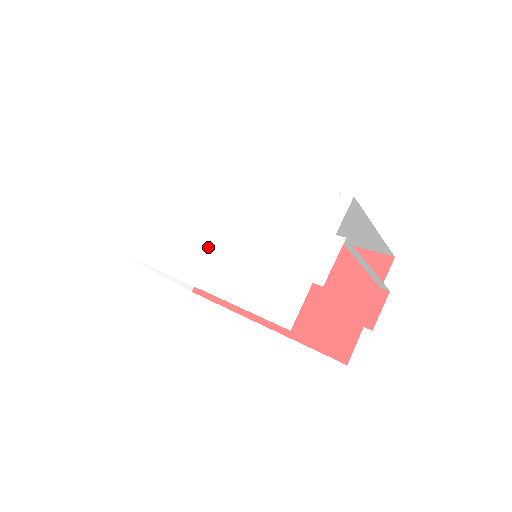
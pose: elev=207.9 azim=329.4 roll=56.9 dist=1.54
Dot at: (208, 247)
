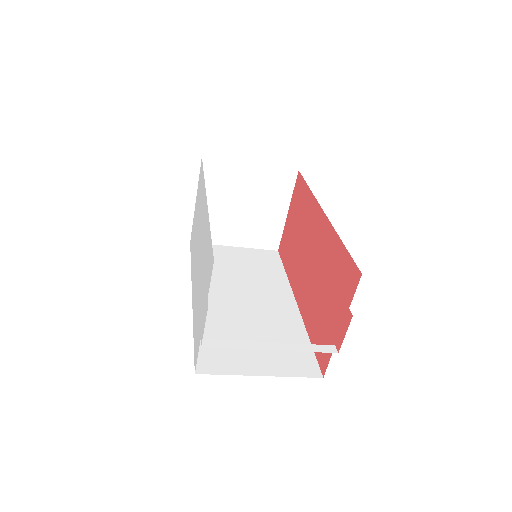
Dot at: (196, 264)
